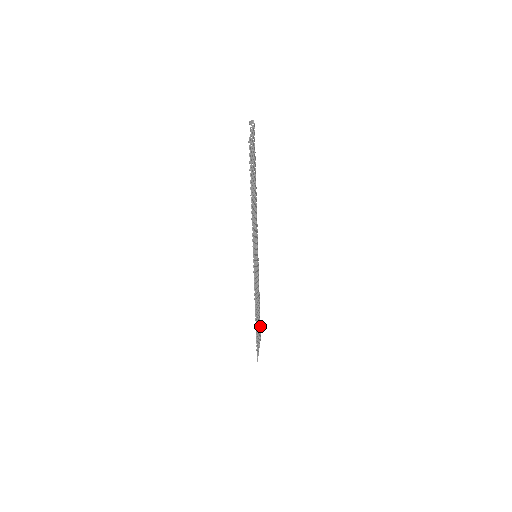
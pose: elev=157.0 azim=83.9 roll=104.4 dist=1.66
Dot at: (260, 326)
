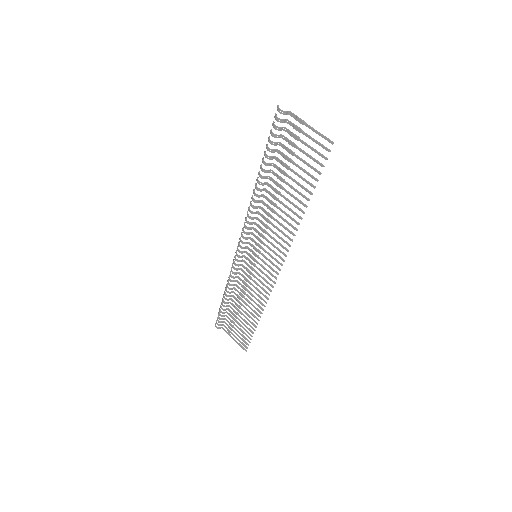
Dot at: occluded
